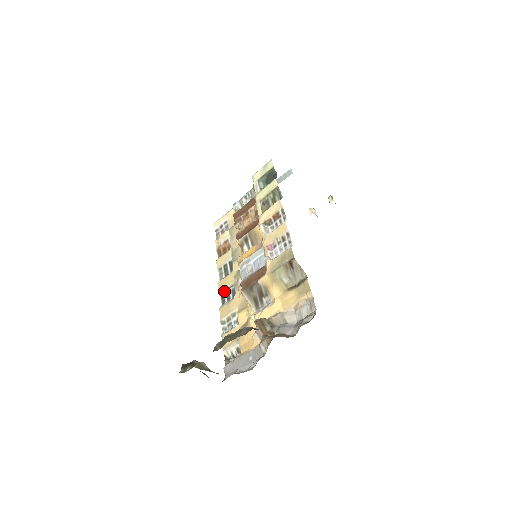
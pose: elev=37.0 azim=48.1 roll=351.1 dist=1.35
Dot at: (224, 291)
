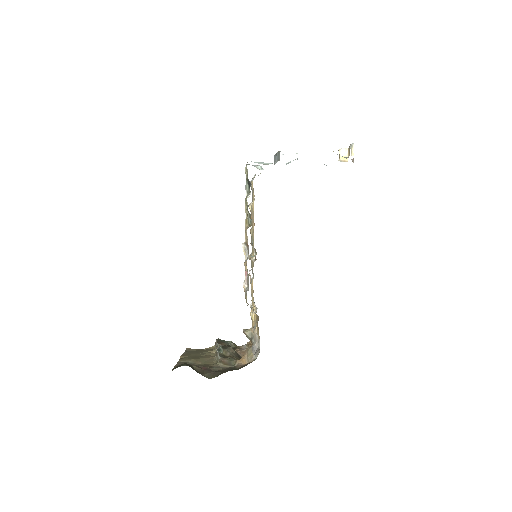
Dot at: occluded
